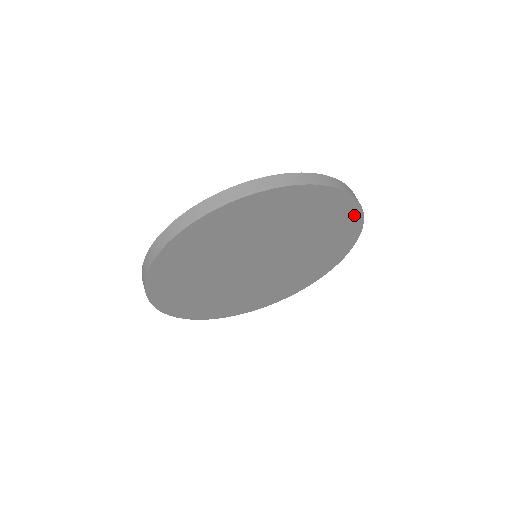
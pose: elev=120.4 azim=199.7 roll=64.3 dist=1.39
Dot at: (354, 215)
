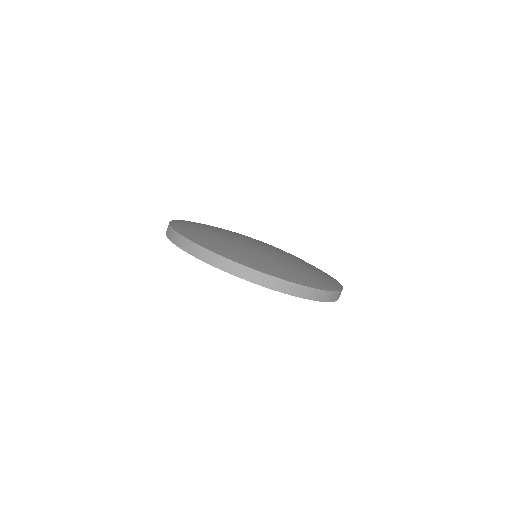
Dot at: occluded
